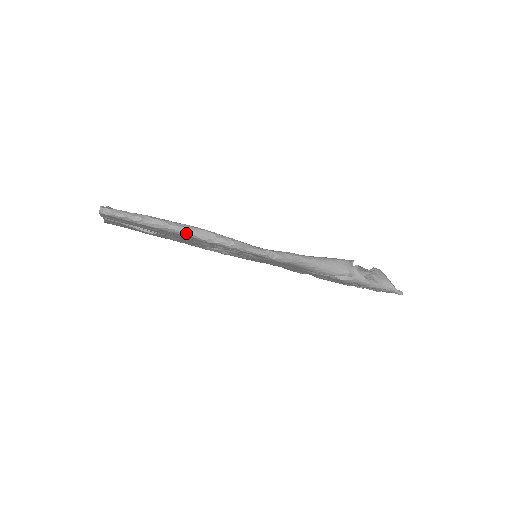
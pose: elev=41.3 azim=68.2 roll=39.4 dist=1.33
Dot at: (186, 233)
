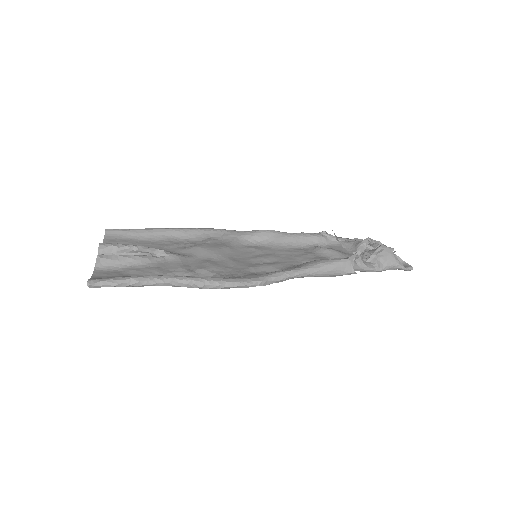
Dot at: (174, 286)
